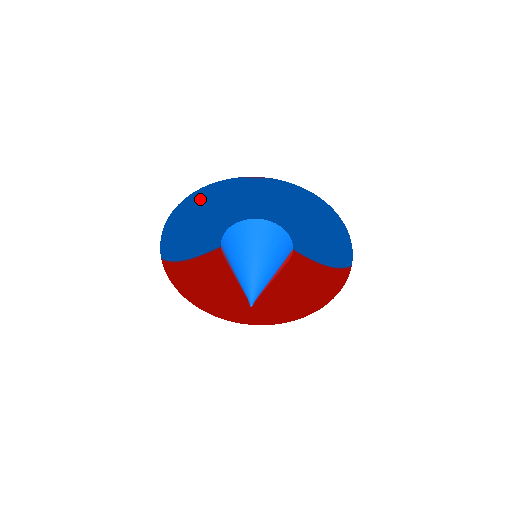
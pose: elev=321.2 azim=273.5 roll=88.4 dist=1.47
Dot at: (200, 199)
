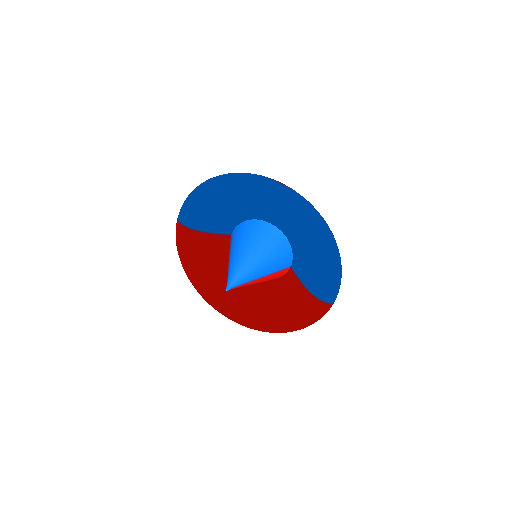
Dot at: (229, 181)
